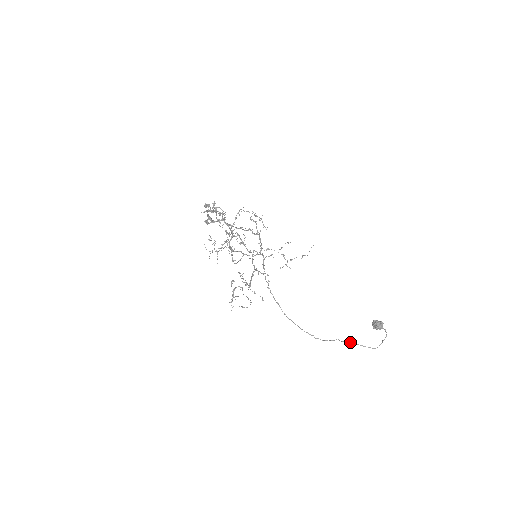
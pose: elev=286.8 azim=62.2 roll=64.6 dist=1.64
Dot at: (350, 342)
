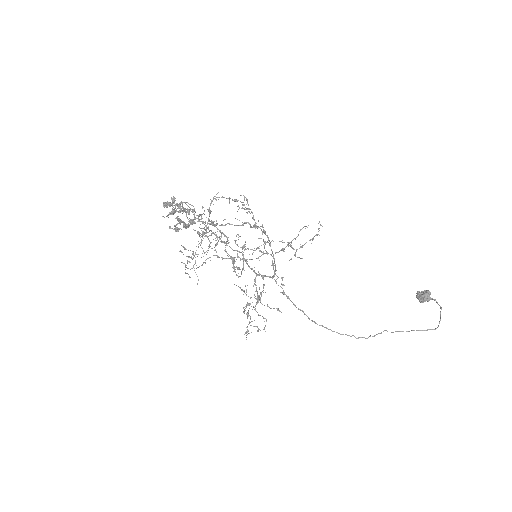
Dot at: occluded
